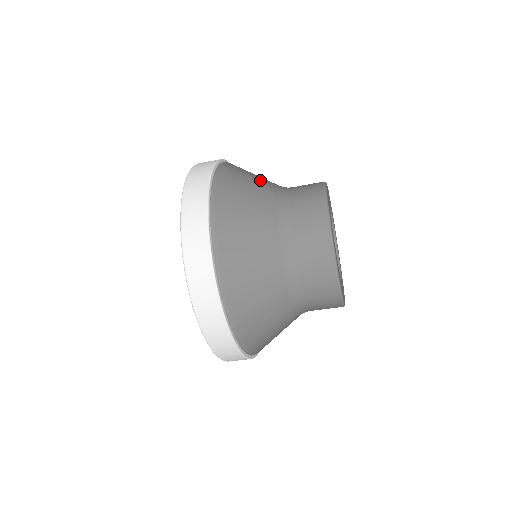
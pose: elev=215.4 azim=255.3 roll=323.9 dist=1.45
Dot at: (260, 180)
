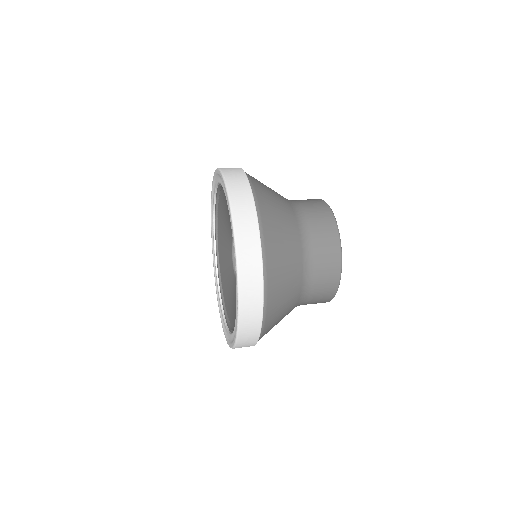
Dot at: (275, 192)
